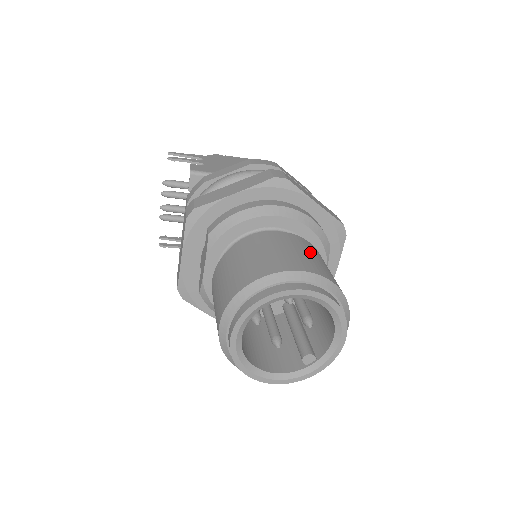
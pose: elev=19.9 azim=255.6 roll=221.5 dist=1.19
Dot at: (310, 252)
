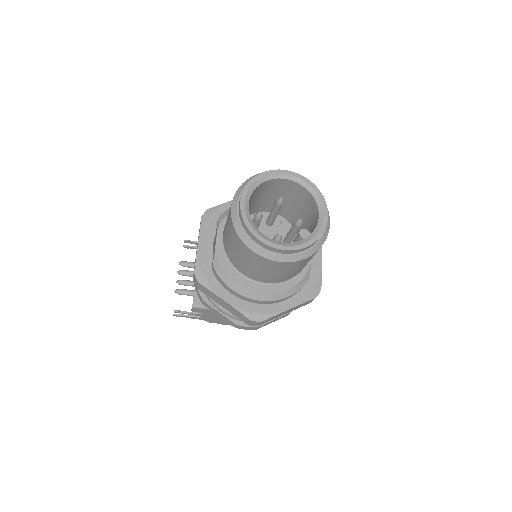
Dot at: occluded
